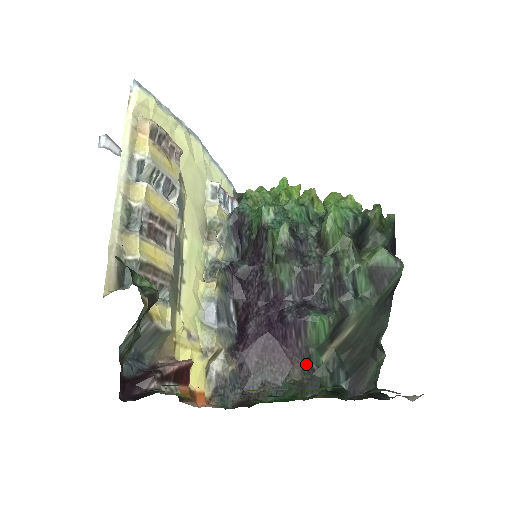
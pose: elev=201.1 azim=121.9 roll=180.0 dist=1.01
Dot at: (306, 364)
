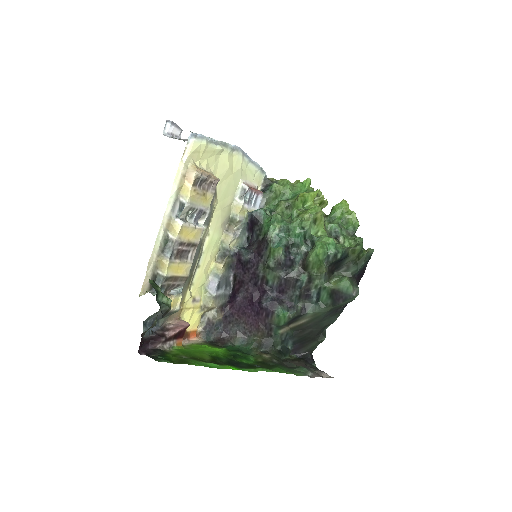
Dot at: (267, 331)
